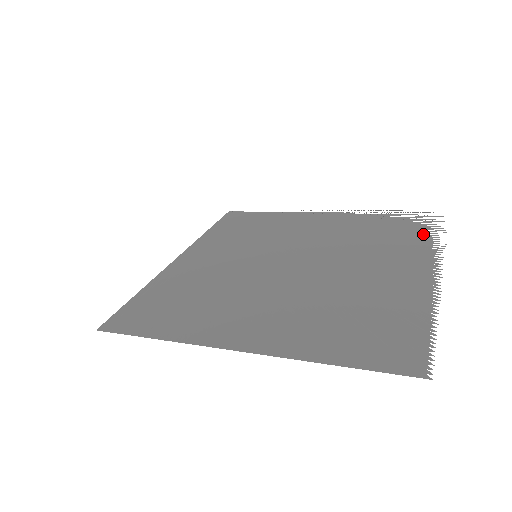
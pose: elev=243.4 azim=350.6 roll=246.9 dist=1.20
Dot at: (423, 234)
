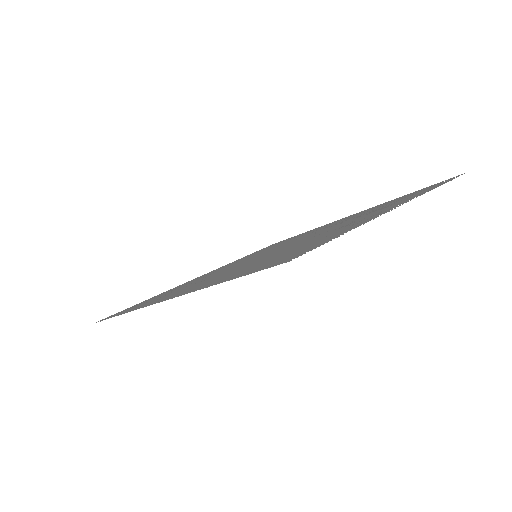
Dot at: (418, 193)
